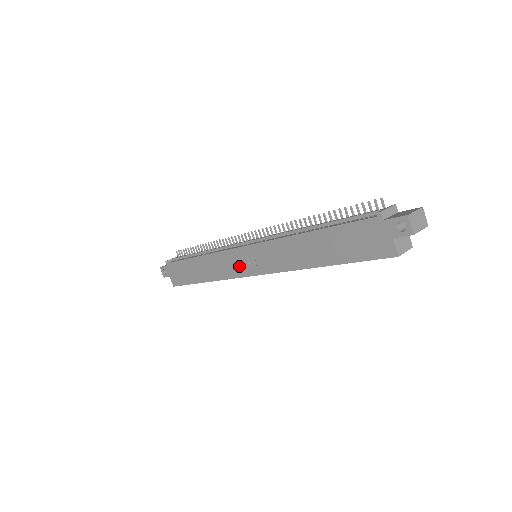
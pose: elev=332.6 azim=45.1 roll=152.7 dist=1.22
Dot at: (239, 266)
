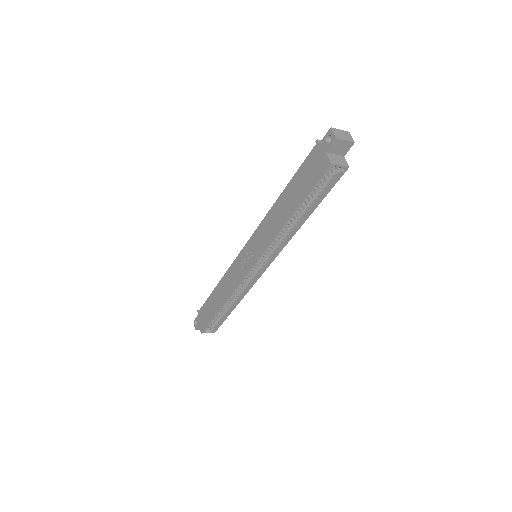
Dot at: (242, 267)
